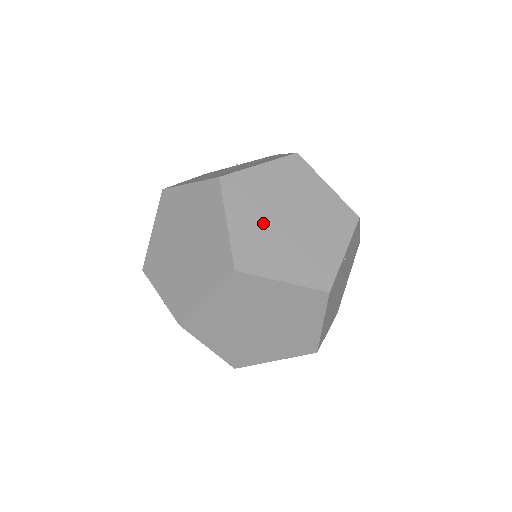
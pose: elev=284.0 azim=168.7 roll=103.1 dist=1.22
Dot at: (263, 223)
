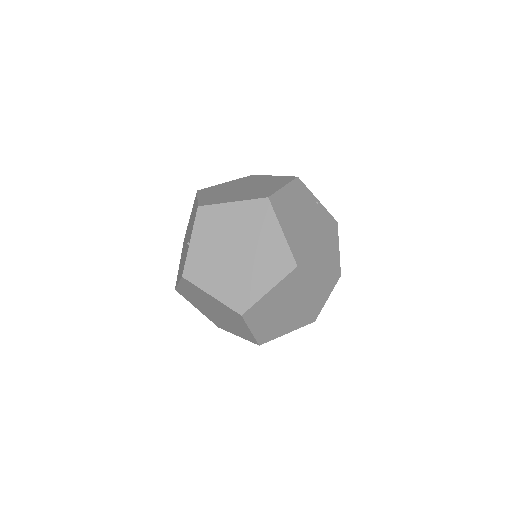
Dot at: (281, 301)
